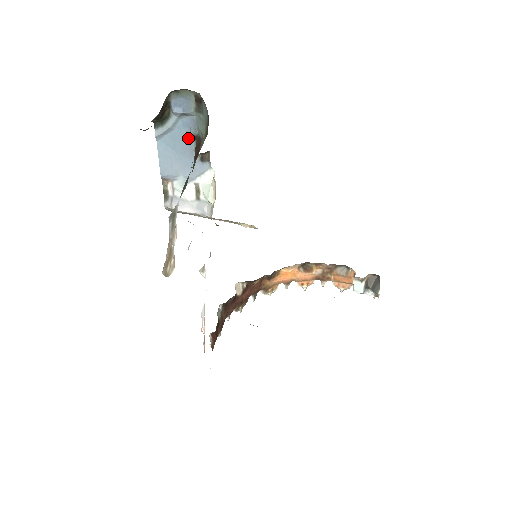
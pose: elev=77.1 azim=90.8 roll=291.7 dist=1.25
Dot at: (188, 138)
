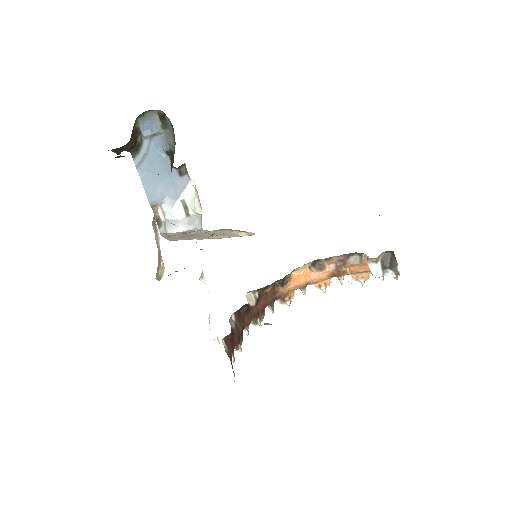
Dot at: (163, 157)
